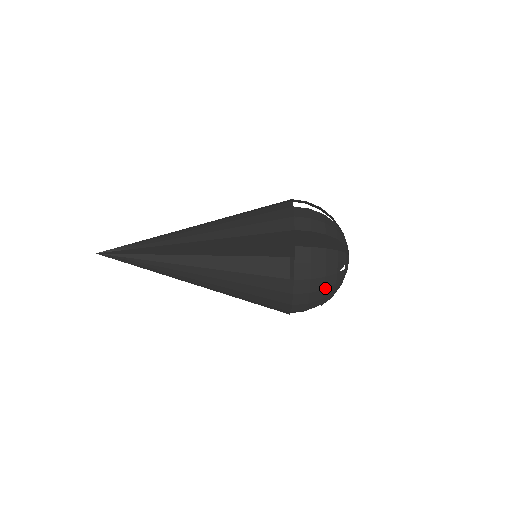
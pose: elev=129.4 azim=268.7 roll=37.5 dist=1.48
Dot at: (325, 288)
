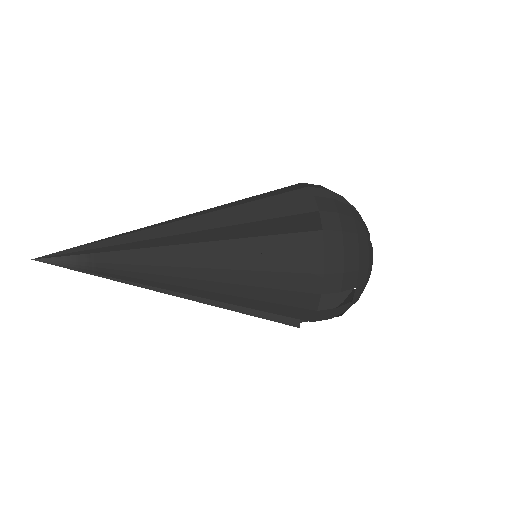
Dot at: (359, 251)
